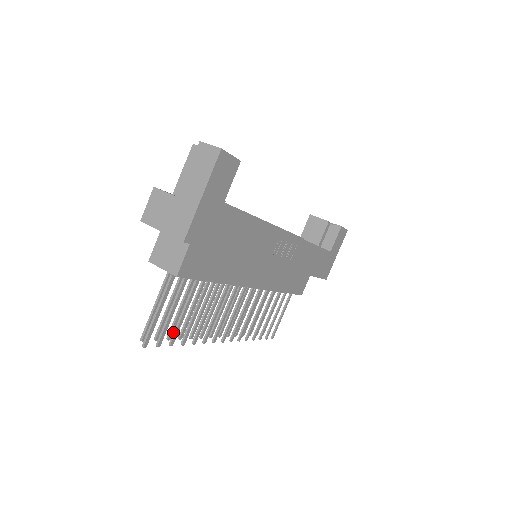
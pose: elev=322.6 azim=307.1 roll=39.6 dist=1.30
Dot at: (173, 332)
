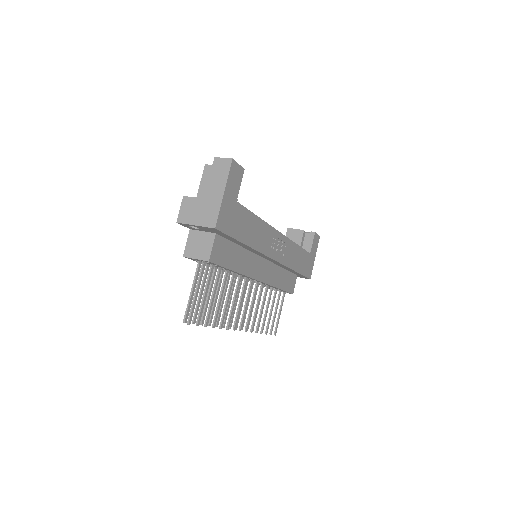
Dot at: occluded
